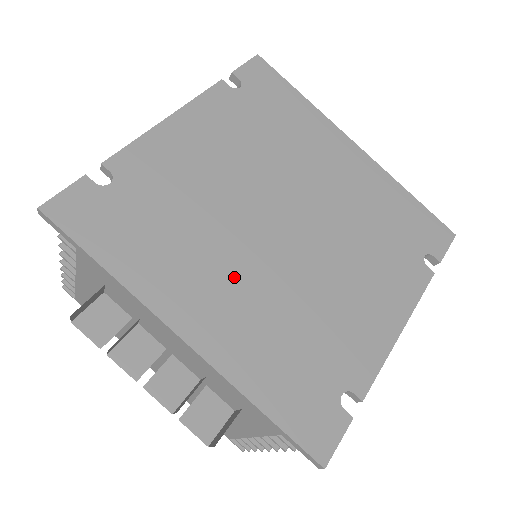
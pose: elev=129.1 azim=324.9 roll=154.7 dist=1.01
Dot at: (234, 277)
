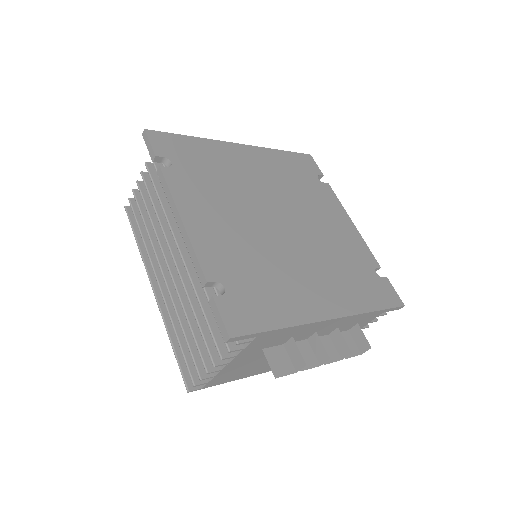
Dot at: (306, 270)
